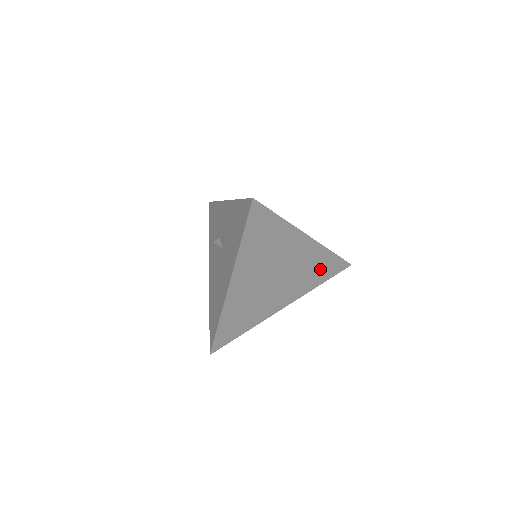
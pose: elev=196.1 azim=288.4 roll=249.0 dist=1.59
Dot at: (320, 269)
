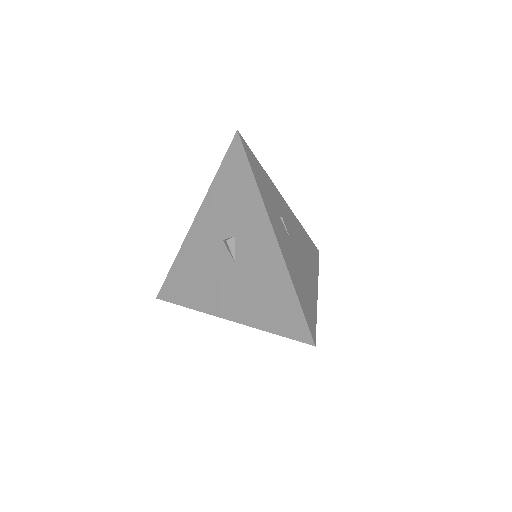
Dot at: occluded
